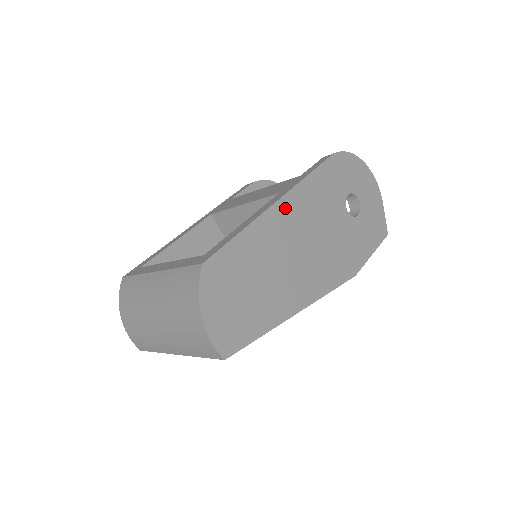
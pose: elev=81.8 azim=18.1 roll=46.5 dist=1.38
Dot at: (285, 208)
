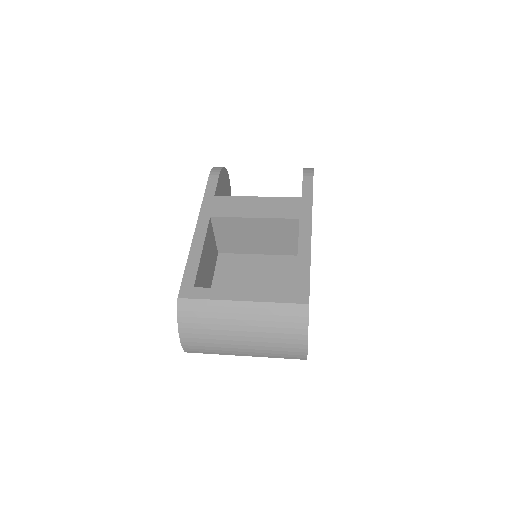
Dot at: occluded
